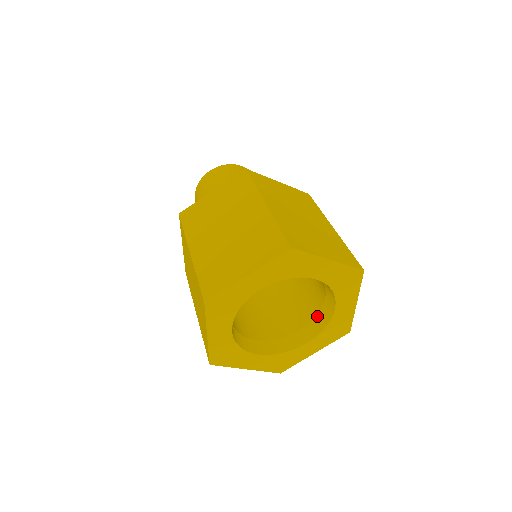
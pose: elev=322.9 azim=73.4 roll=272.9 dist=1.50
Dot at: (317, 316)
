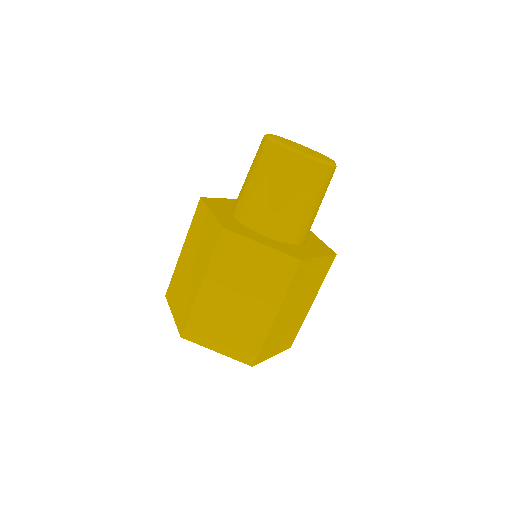
Dot at: occluded
